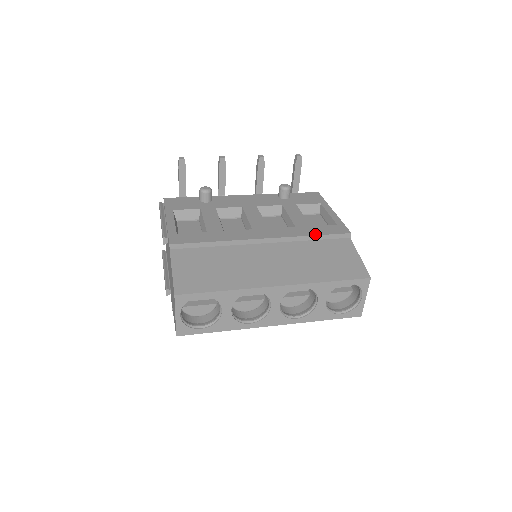
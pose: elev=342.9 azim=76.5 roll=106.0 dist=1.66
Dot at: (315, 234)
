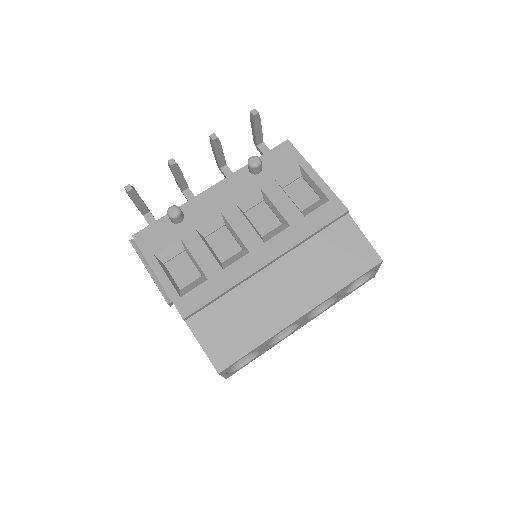
Dot at: (314, 231)
